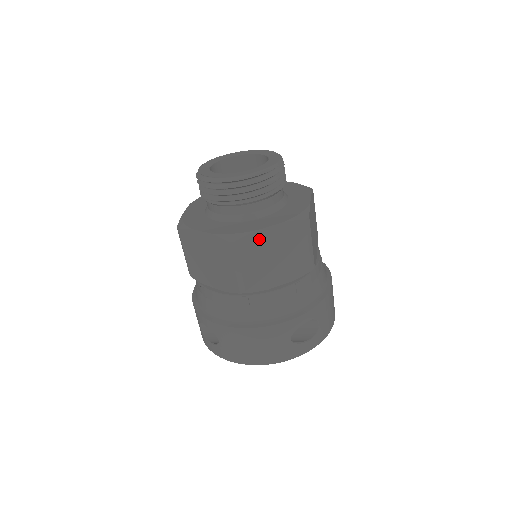
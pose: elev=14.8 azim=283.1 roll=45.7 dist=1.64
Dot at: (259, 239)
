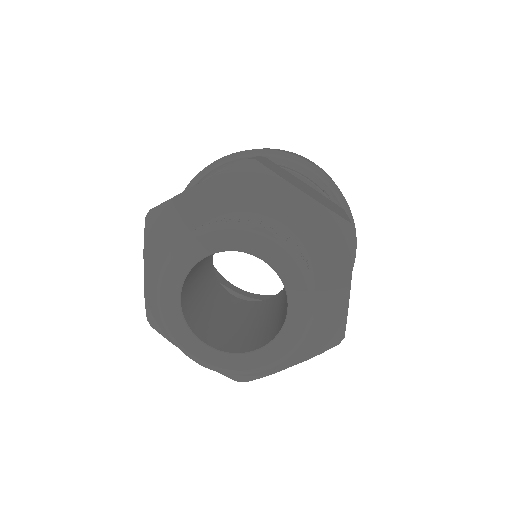
Dot at: occluded
